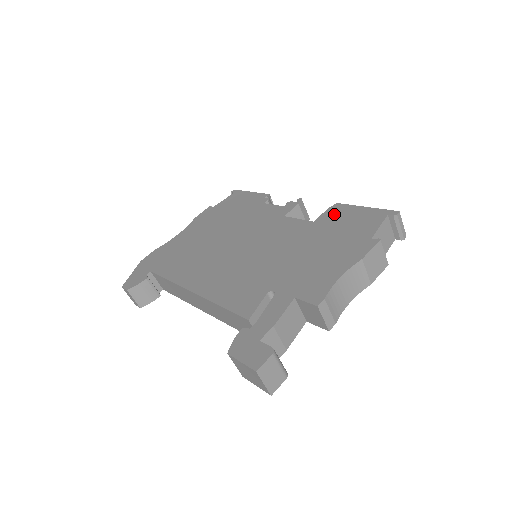
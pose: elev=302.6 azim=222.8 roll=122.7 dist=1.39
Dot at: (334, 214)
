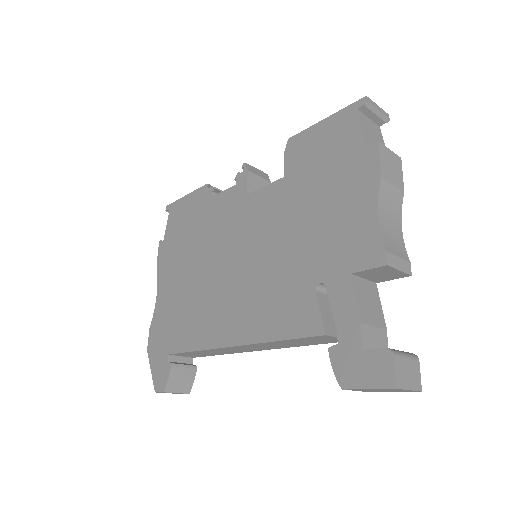
Dot at: (298, 153)
